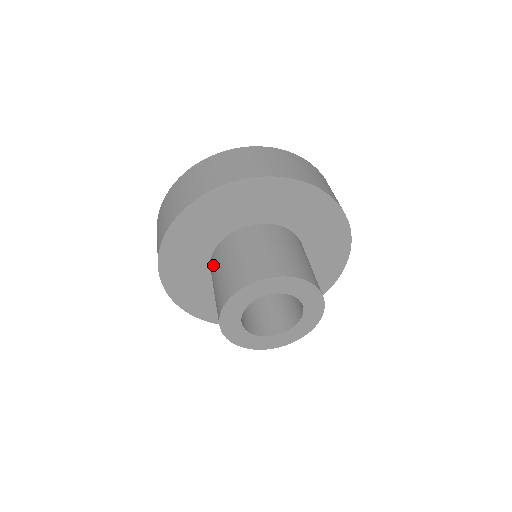
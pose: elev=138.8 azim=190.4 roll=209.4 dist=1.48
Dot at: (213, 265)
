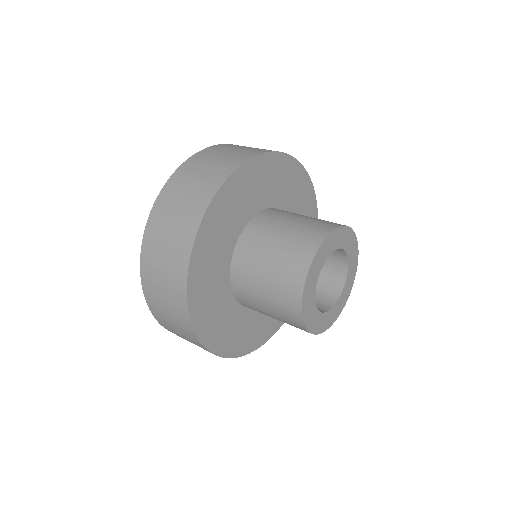
Dot at: (251, 242)
